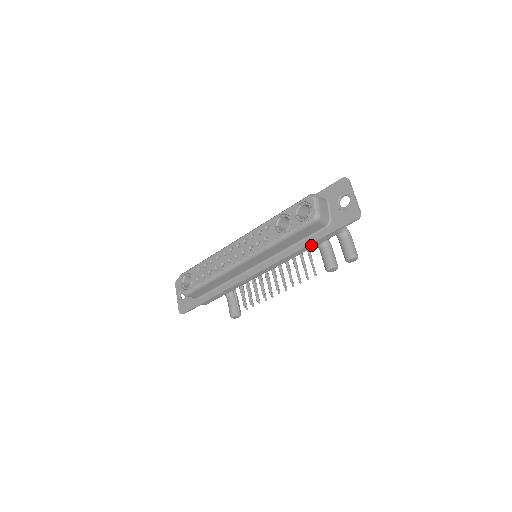
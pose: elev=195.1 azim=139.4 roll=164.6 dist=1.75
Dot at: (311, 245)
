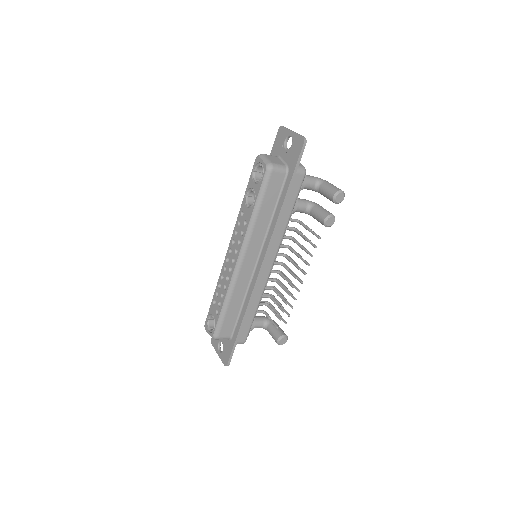
Dot at: (289, 204)
